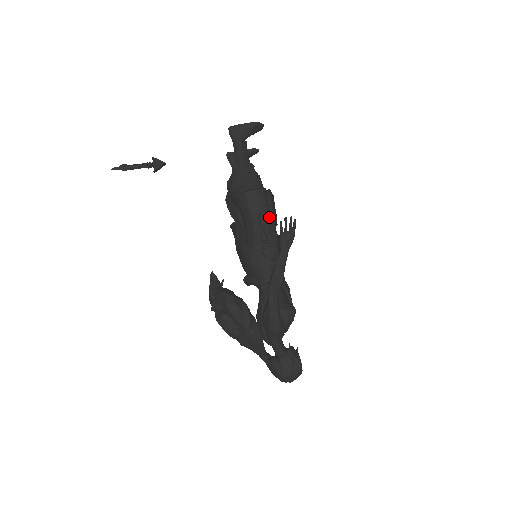
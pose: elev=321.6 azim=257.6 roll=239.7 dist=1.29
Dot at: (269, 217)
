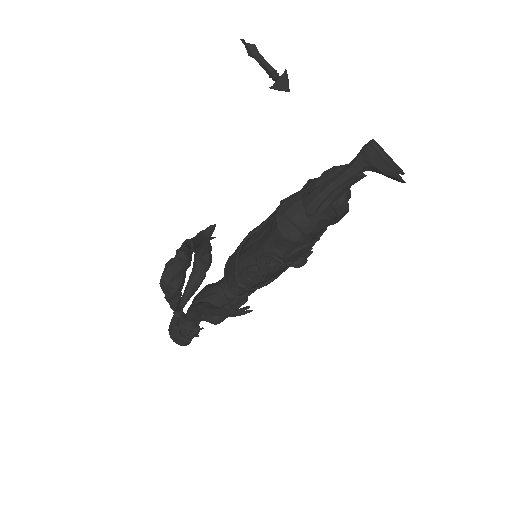
Dot at: (276, 262)
